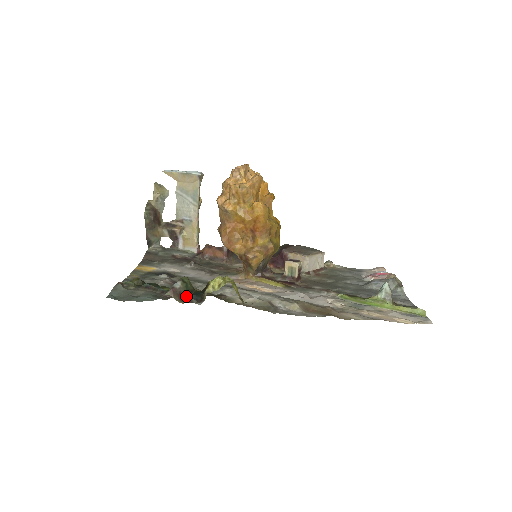
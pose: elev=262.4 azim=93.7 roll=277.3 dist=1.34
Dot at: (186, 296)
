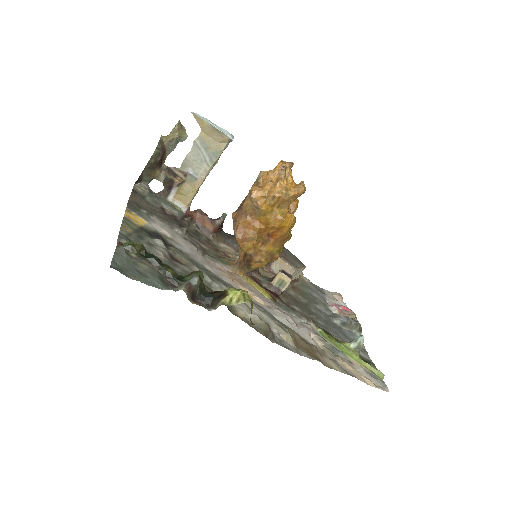
Dot at: (196, 294)
